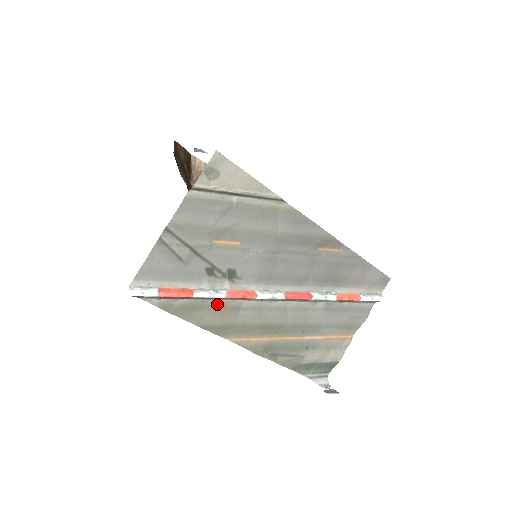
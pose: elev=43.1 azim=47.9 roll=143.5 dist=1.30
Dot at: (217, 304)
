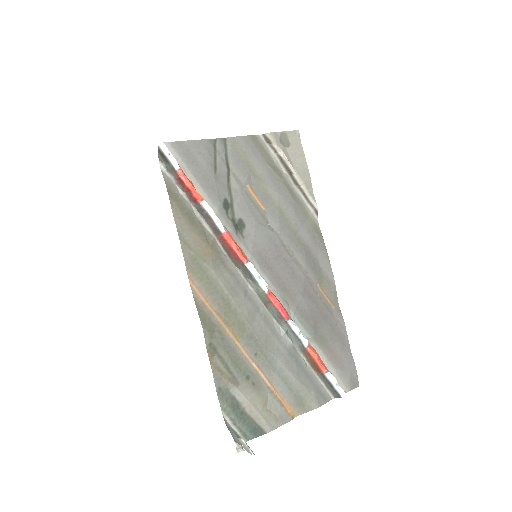
Dot at: (209, 236)
